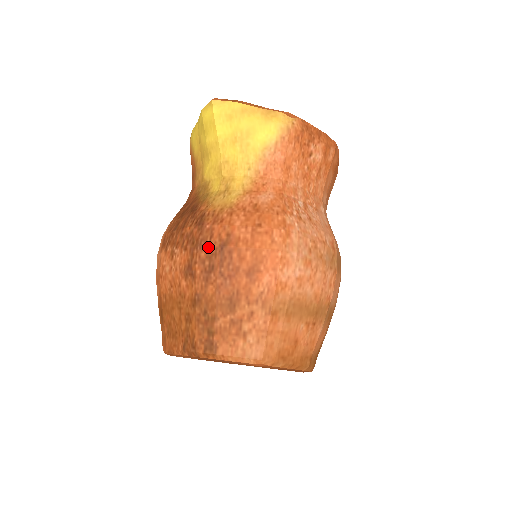
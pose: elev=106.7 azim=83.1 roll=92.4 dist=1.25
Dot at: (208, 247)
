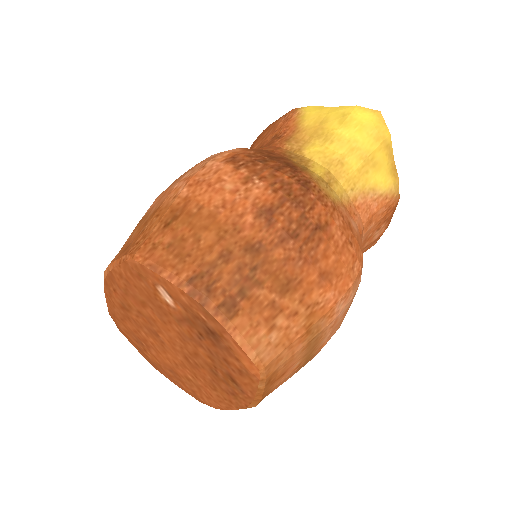
Dot at: (304, 214)
